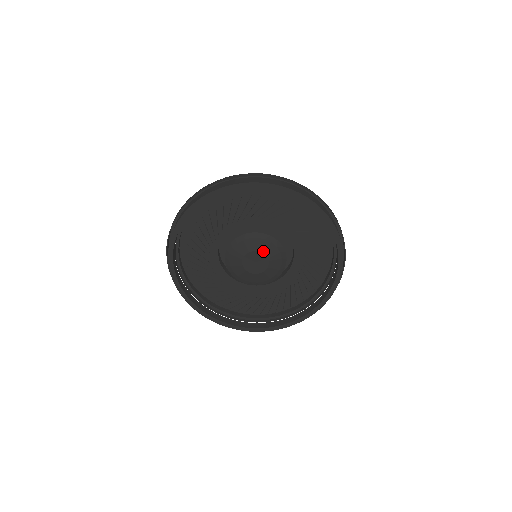
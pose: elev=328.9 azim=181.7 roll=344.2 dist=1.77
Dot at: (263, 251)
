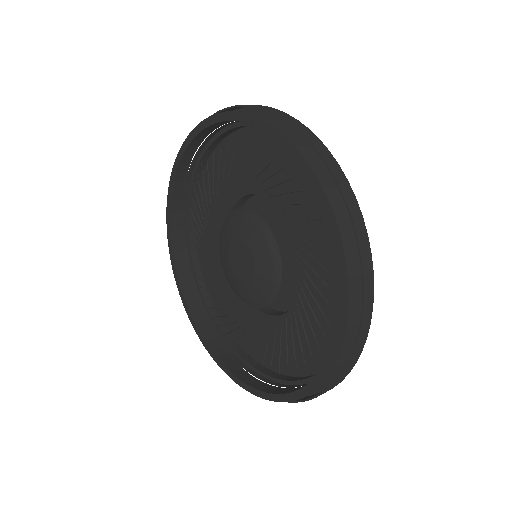
Dot at: (247, 240)
